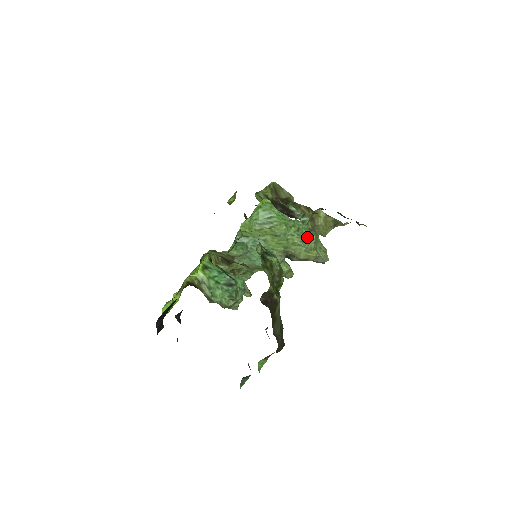
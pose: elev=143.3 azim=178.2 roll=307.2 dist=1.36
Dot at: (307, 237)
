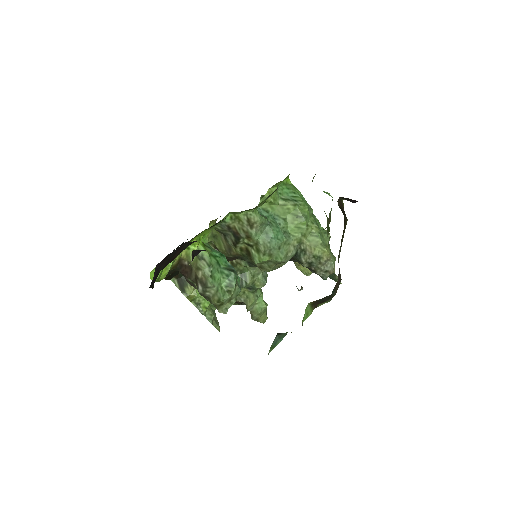
Dot at: (323, 232)
